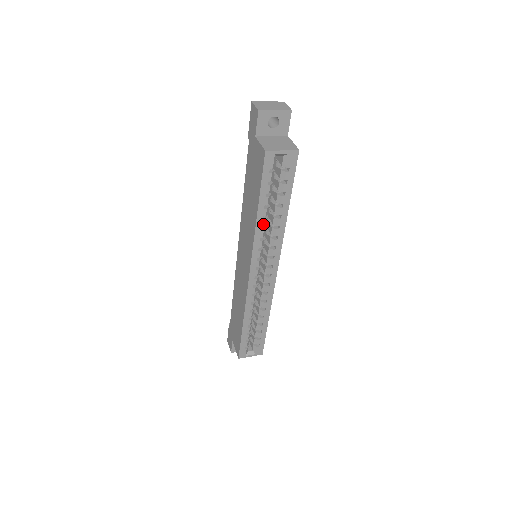
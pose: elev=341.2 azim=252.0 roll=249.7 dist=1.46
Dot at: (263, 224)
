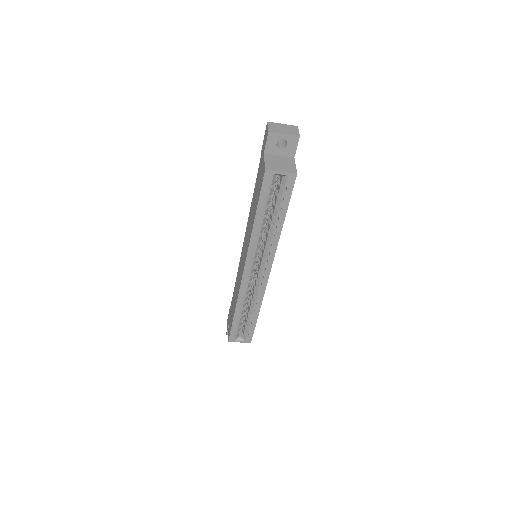
Dot at: (259, 231)
